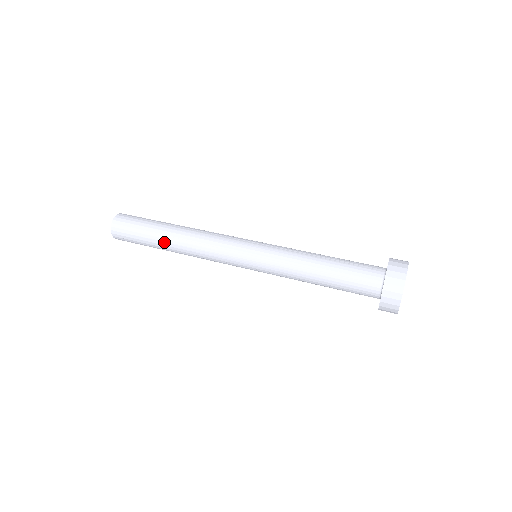
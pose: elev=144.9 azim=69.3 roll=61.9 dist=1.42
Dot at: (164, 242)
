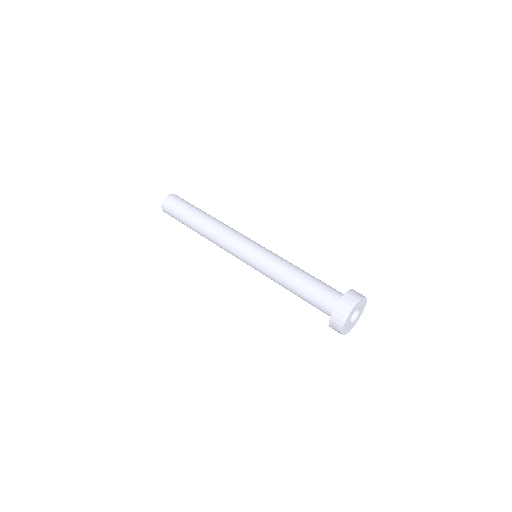
Dot at: (194, 228)
